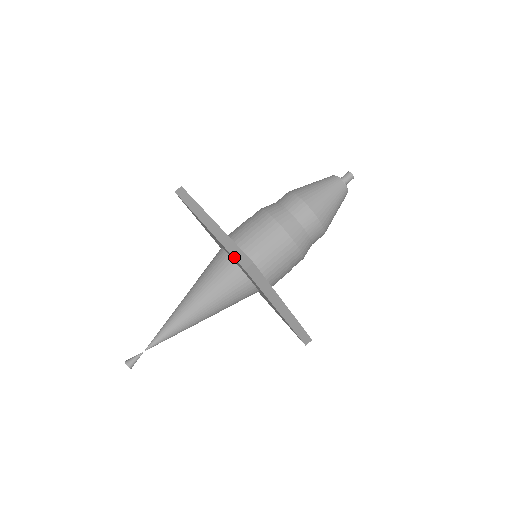
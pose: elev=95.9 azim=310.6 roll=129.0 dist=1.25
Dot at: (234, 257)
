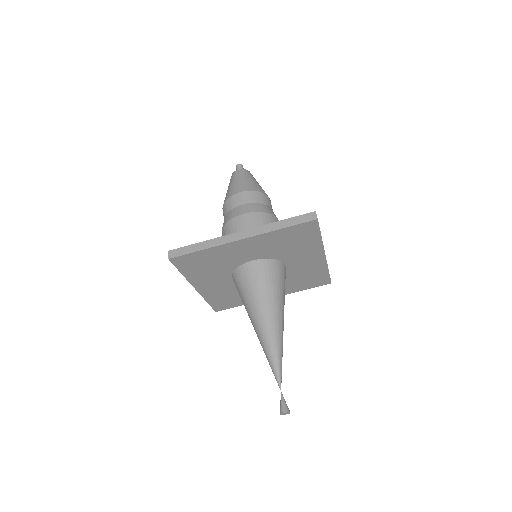
Dot at: (298, 224)
